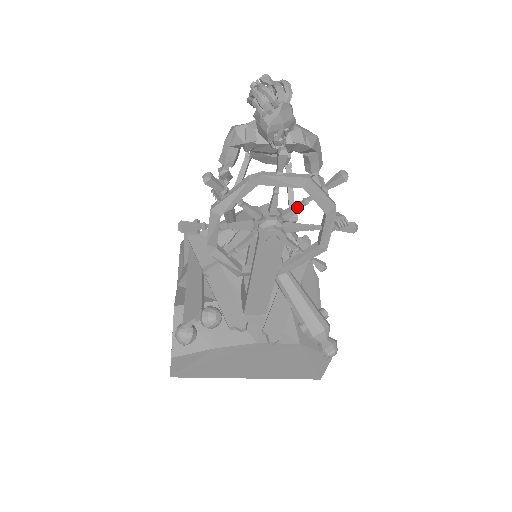
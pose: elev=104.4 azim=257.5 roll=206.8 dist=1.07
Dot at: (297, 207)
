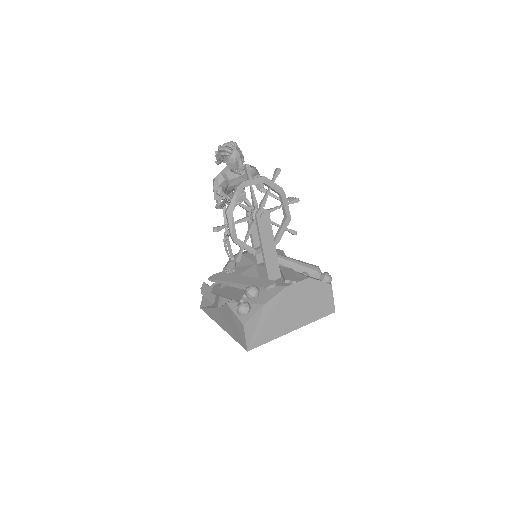
Dot at: (265, 196)
